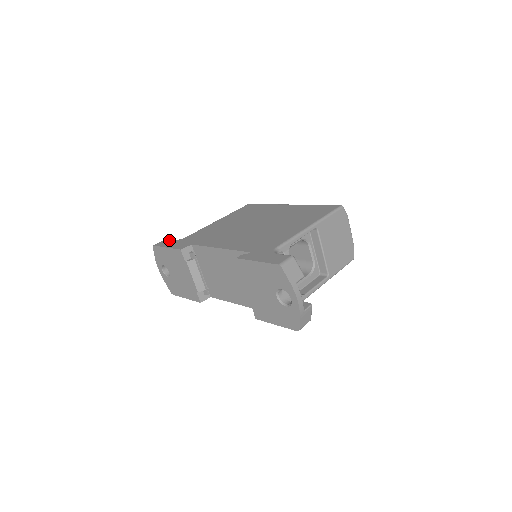
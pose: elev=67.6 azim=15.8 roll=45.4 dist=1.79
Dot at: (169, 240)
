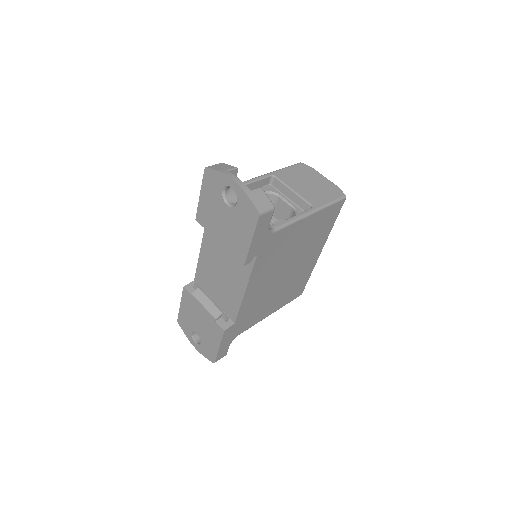
Dot at: occluded
